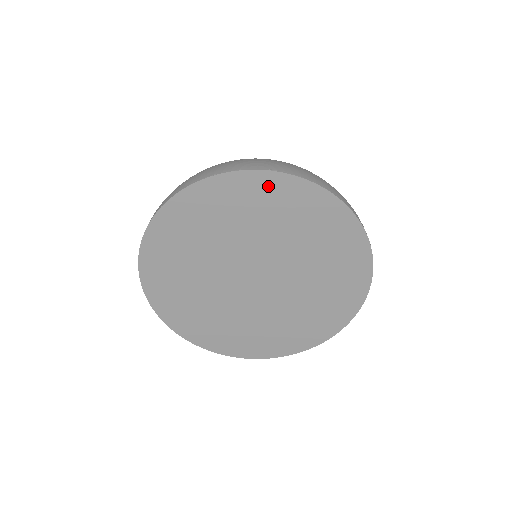
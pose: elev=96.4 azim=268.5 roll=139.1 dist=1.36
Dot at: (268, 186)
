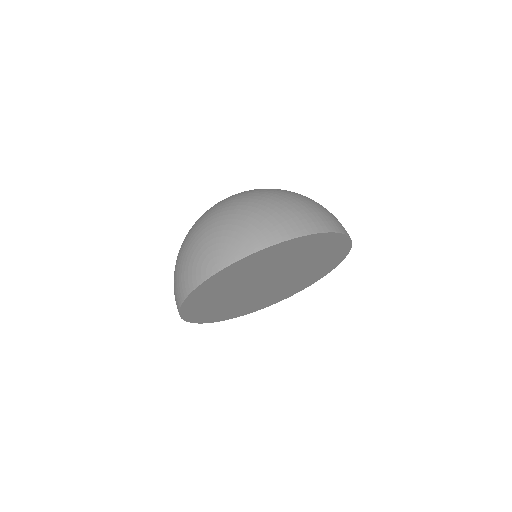
Dot at: (233, 269)
